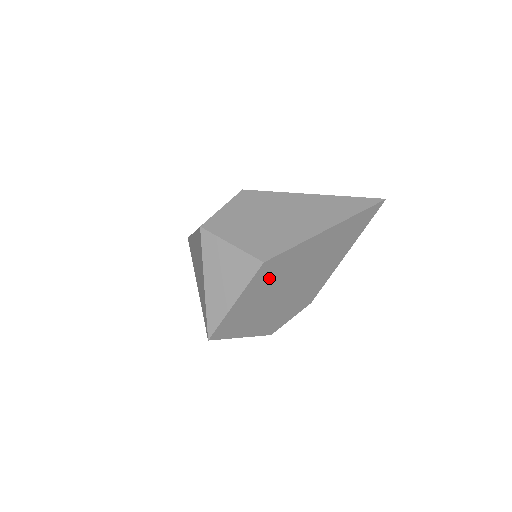
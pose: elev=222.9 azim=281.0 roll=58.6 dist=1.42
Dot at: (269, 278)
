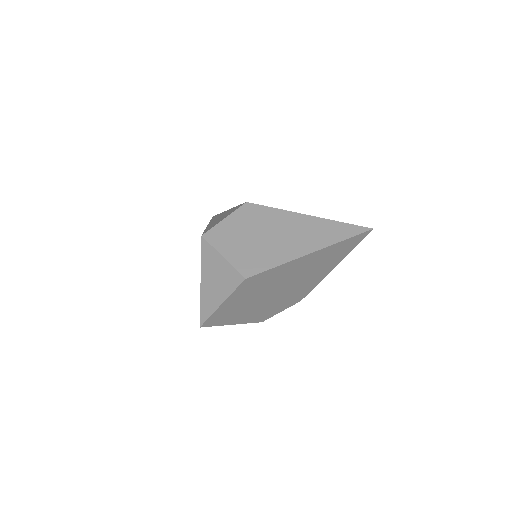
Dot at: (253, 288)
